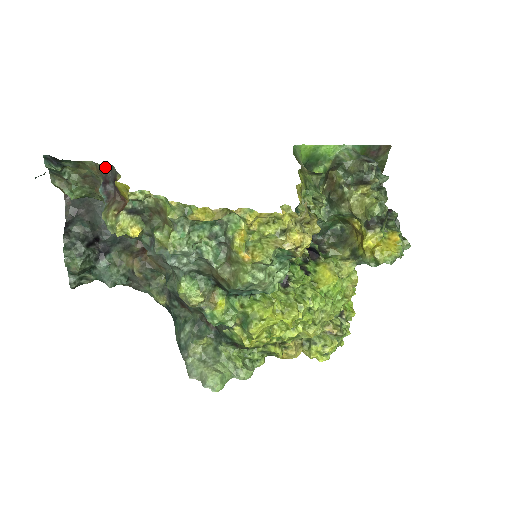
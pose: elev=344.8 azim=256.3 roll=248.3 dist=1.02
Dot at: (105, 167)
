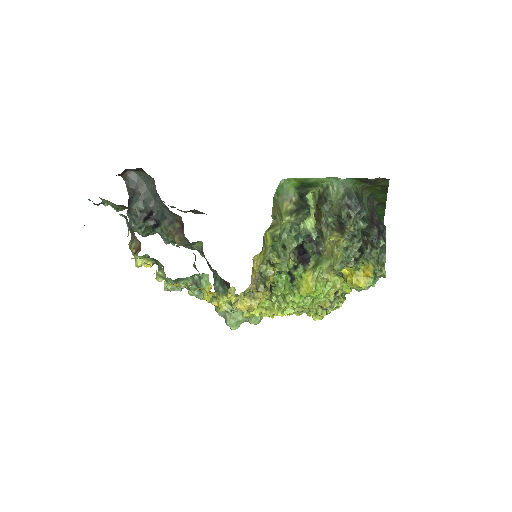
Dot at: (123, 215)
